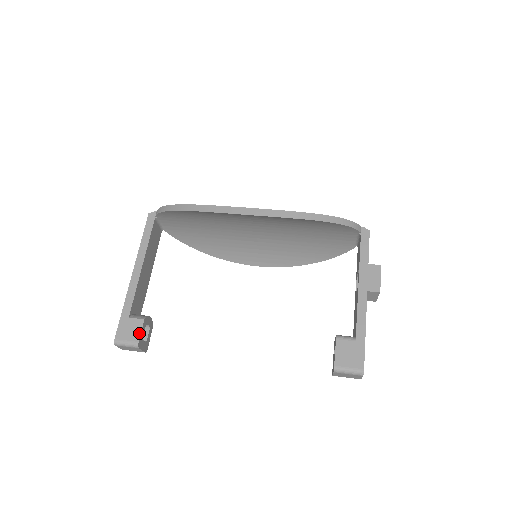
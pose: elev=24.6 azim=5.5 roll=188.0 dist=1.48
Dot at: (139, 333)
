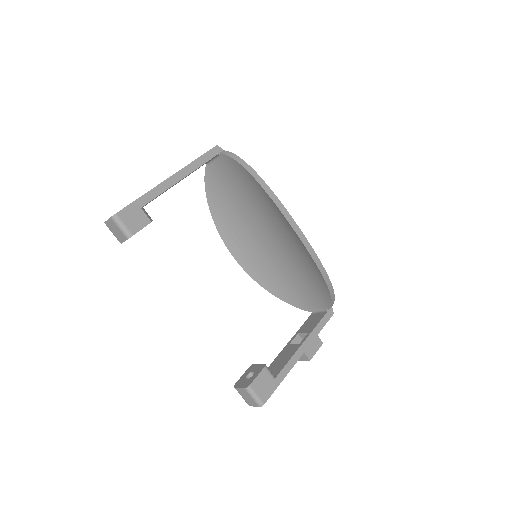
Dot at: (139, 229)
